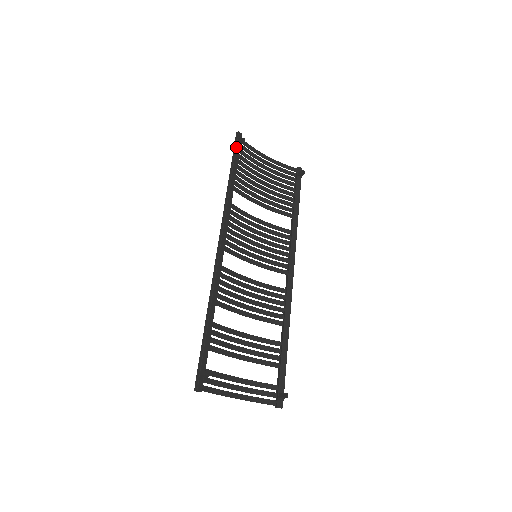
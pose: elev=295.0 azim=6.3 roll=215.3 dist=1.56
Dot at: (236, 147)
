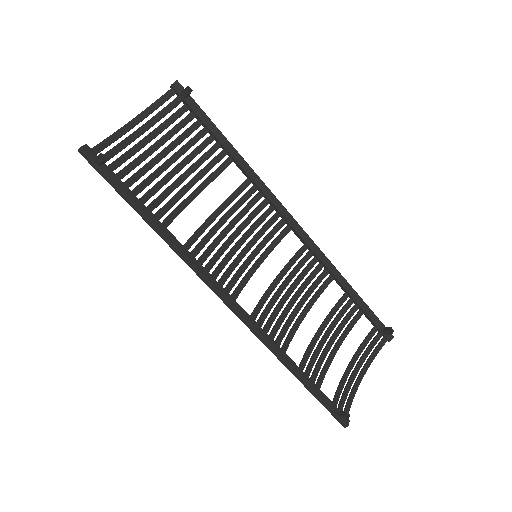
Dot at: (106, 176)
